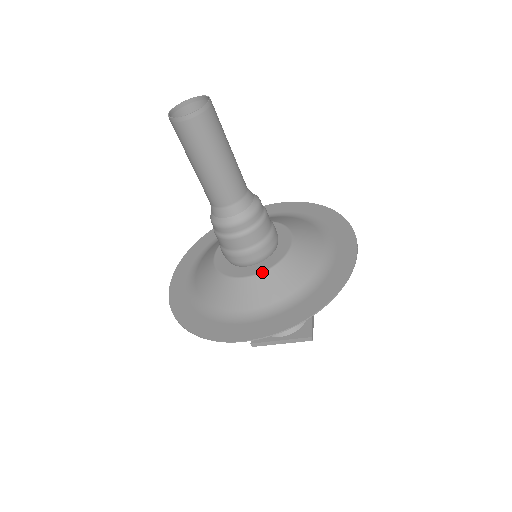
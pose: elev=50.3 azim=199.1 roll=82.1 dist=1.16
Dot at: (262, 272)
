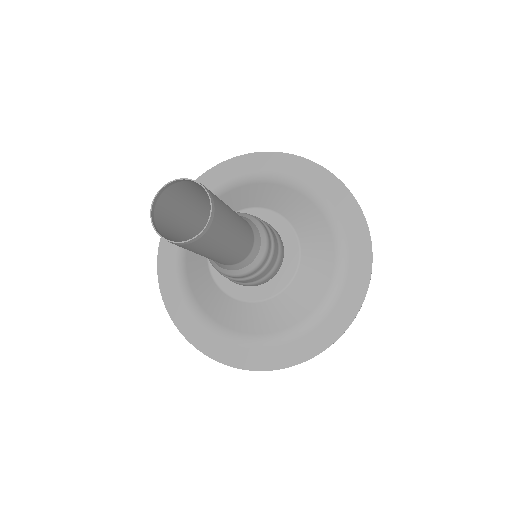
Dot at: (257, 302)
